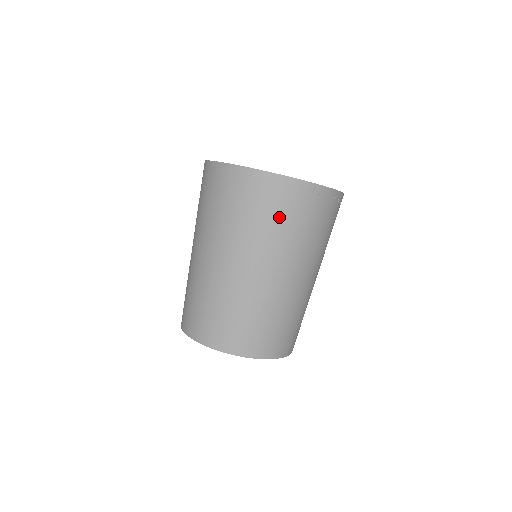
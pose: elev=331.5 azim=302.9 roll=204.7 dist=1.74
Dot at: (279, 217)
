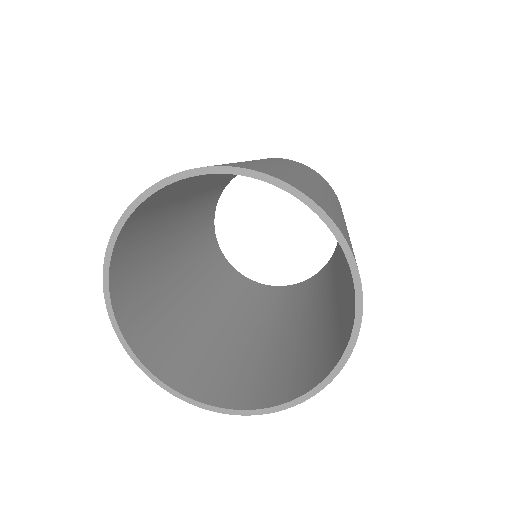
Dot at: occluded
